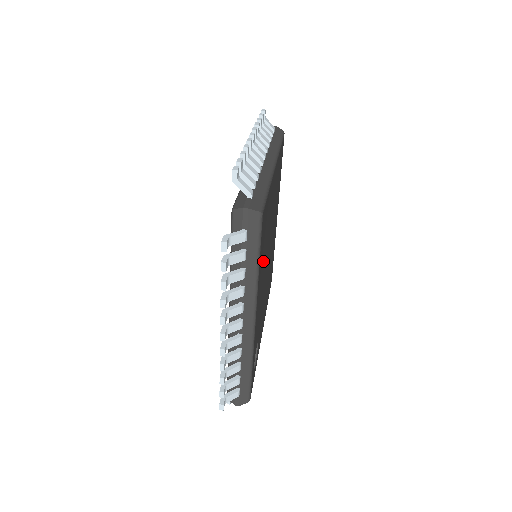
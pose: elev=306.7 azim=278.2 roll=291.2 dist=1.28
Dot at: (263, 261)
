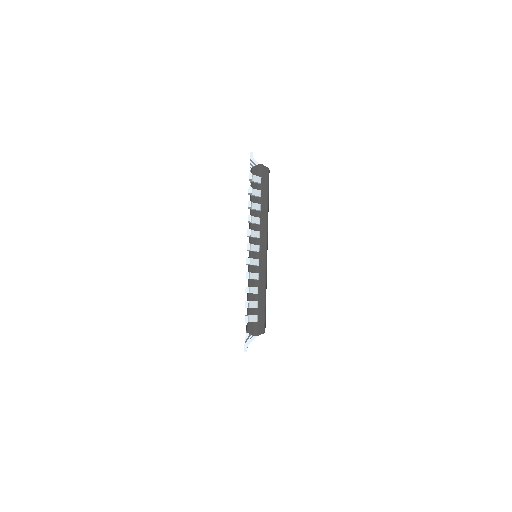
Dot at: occluded
